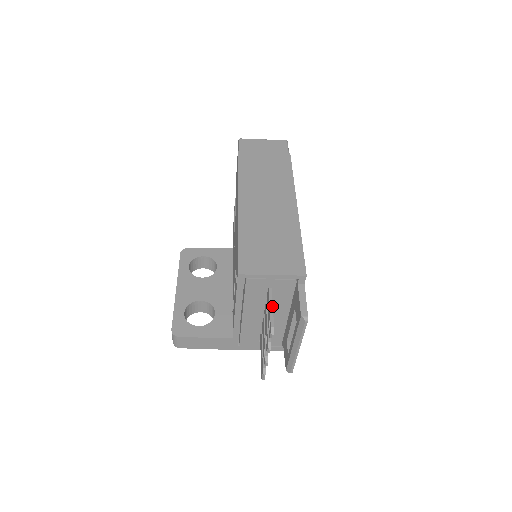
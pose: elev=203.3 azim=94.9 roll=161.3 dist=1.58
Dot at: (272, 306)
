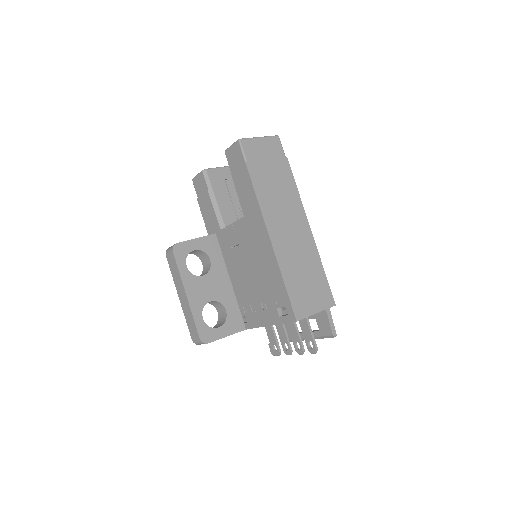
Dot at: occluded
